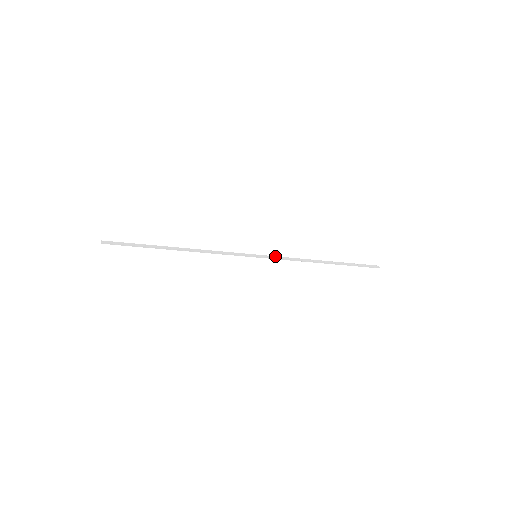
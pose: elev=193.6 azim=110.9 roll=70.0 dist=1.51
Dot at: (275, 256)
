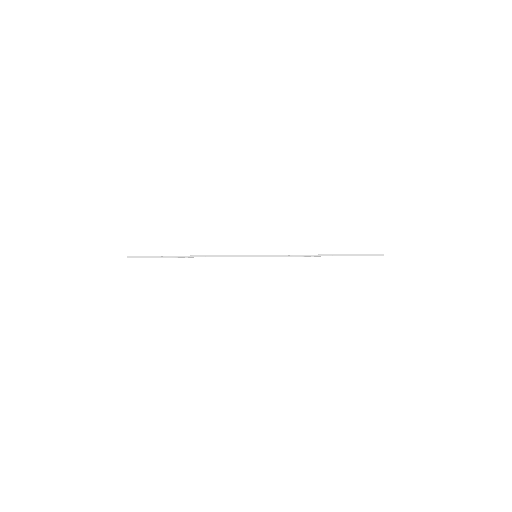
Dot at: (274, 255)
